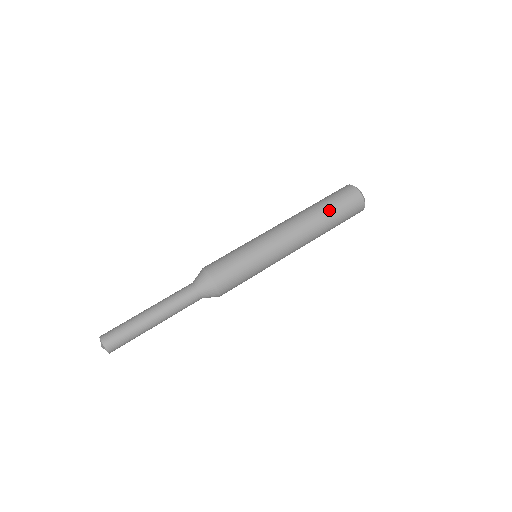
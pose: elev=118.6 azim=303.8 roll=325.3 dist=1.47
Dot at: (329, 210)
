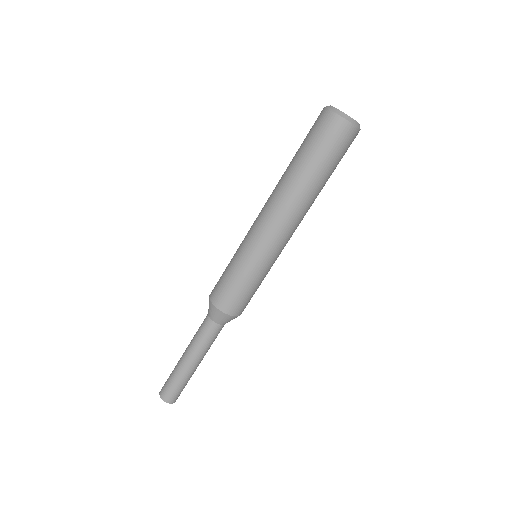
Dot at: (304, 162)
